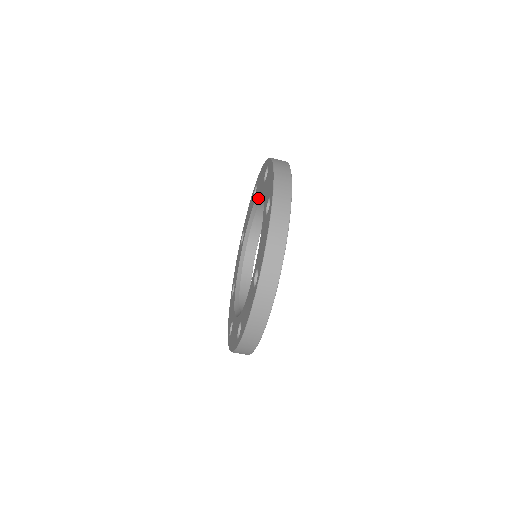
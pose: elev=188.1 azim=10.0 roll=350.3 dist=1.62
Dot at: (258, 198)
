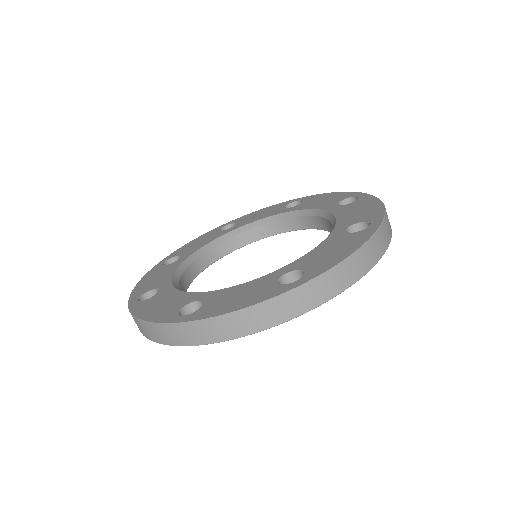
Dot at: (333, 218)
